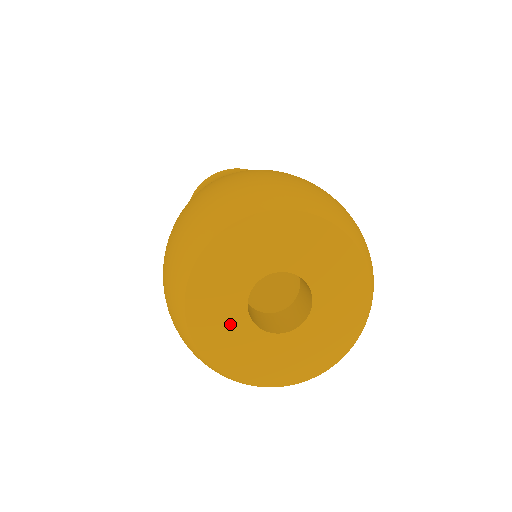
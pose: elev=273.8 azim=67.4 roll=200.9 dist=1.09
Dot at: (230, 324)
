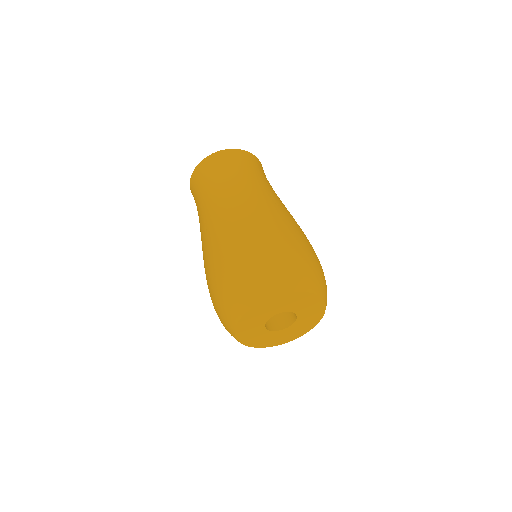
Dot at: (255, 331)
